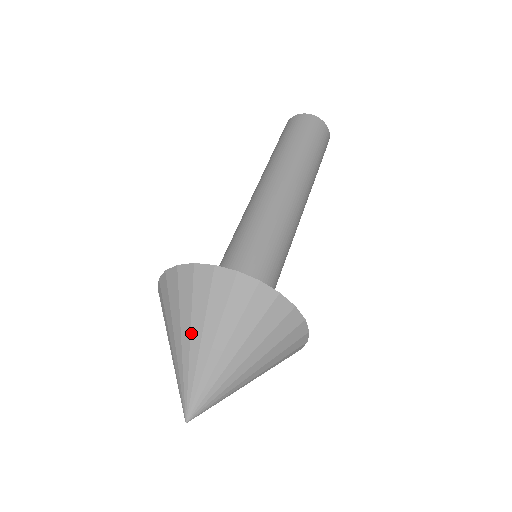
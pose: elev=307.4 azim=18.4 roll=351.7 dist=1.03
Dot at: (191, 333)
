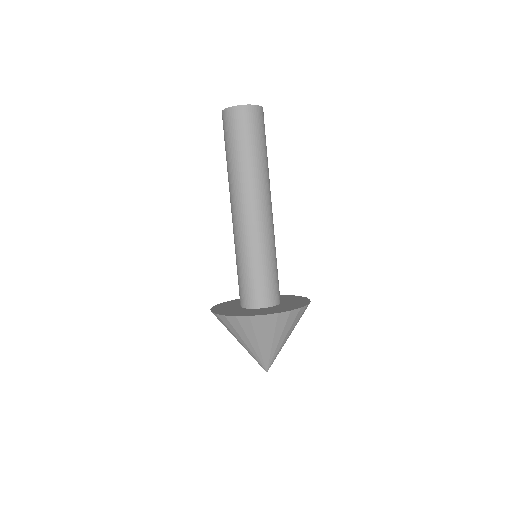
Dot at: (237, 340)
